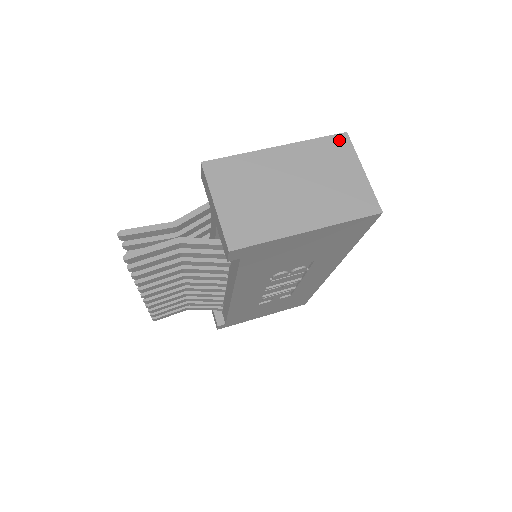
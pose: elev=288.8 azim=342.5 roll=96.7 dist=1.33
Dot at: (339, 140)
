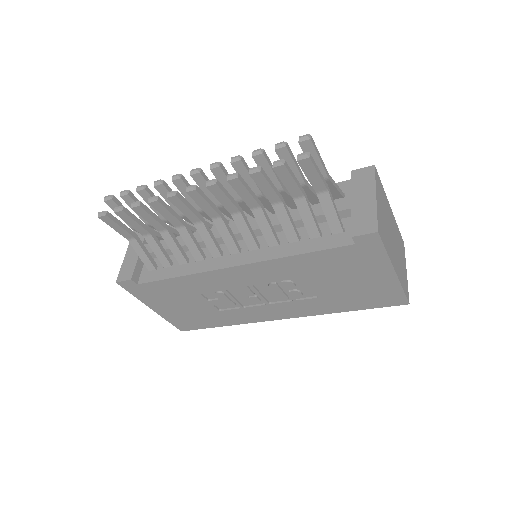
Dot at: (403, 242)
